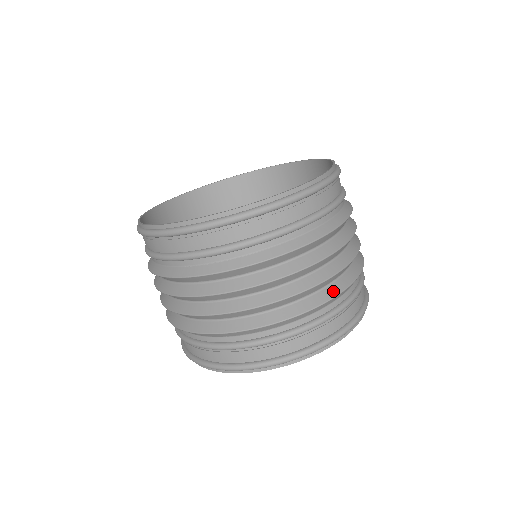
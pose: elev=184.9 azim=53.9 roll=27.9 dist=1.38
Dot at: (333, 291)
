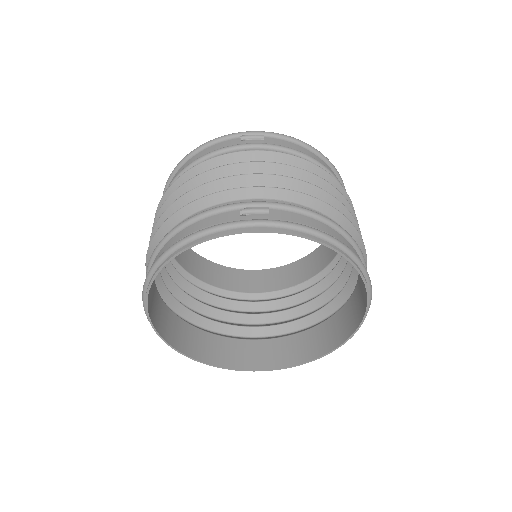
Dot at: occluded
